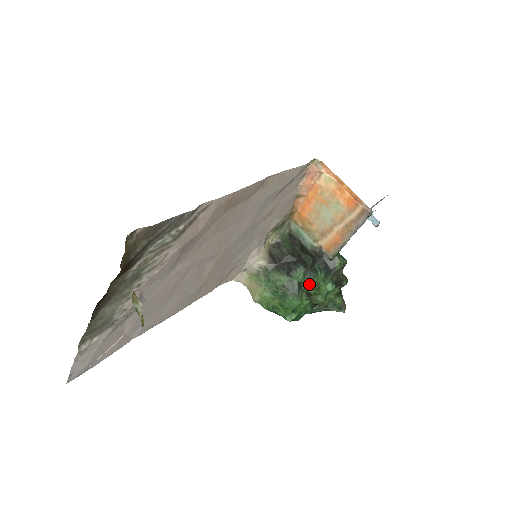
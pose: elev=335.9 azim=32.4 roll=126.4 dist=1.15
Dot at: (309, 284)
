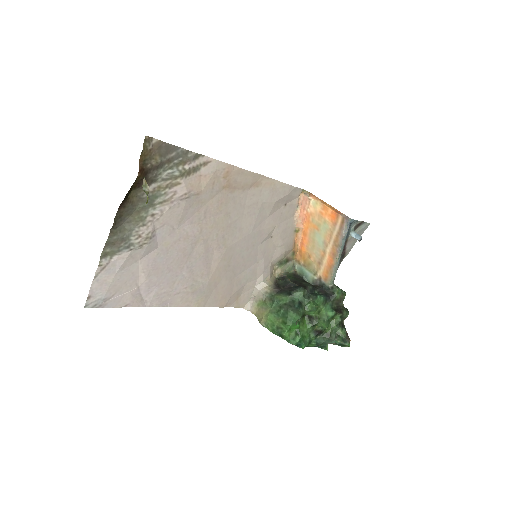
Dot at: (309, 303)
